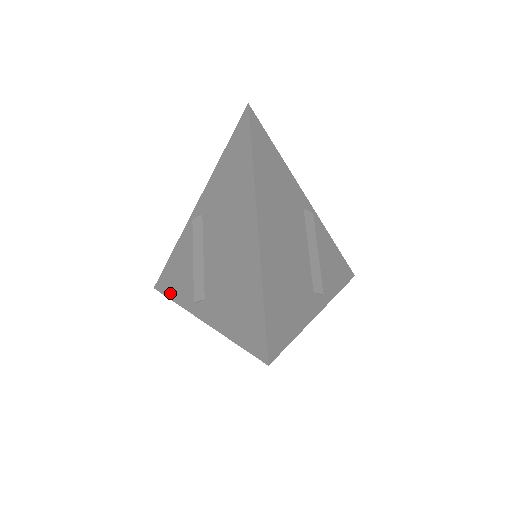
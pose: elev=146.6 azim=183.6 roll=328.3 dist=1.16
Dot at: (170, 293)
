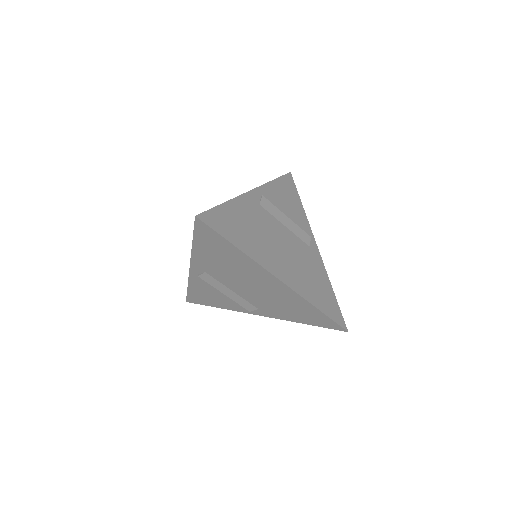
Dot at: (212, 305)
